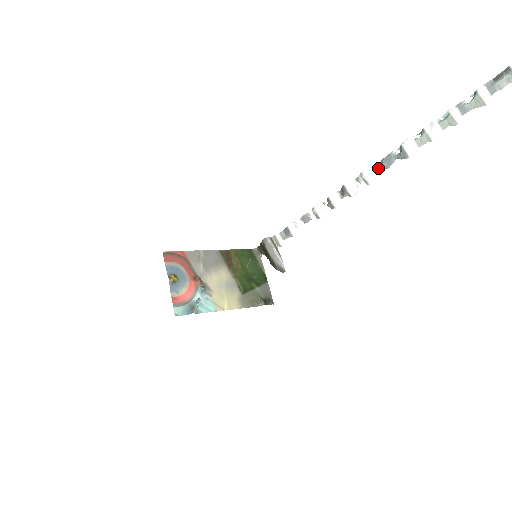
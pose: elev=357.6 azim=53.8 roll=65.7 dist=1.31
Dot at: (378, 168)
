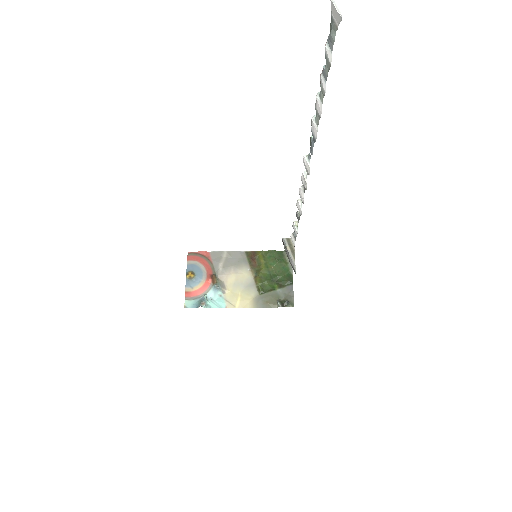
Dot at: (310, 156)
